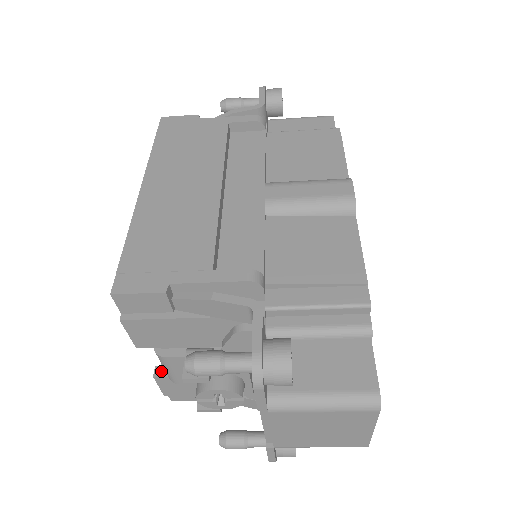
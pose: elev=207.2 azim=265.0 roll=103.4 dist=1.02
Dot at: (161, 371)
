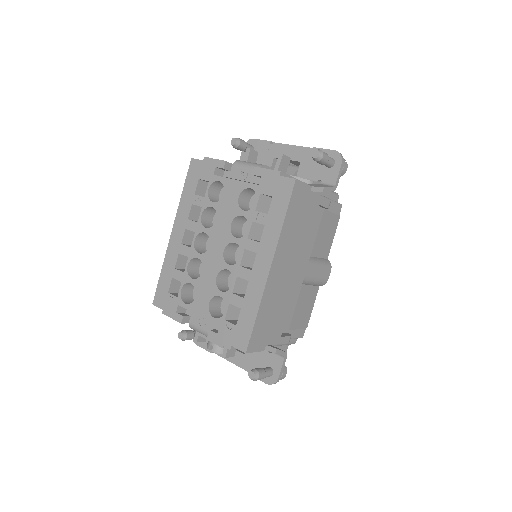
Dot at: (186, 320)
